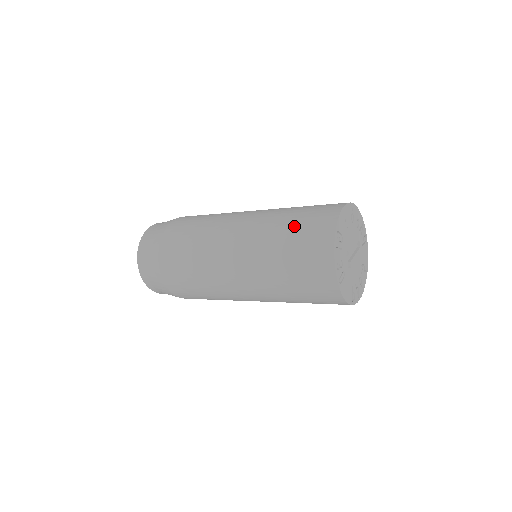
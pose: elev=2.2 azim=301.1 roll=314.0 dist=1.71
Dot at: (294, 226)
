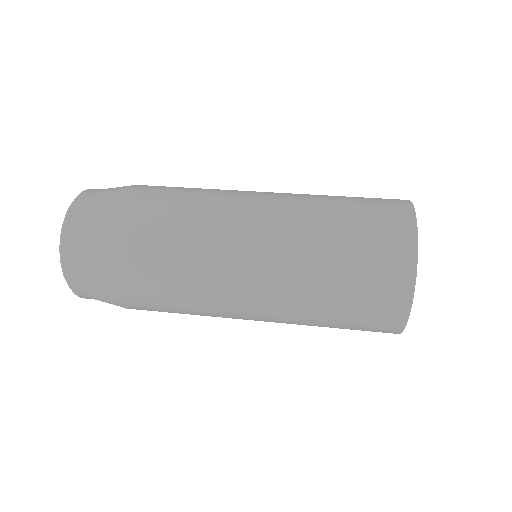
Dot at: (343, 320)
